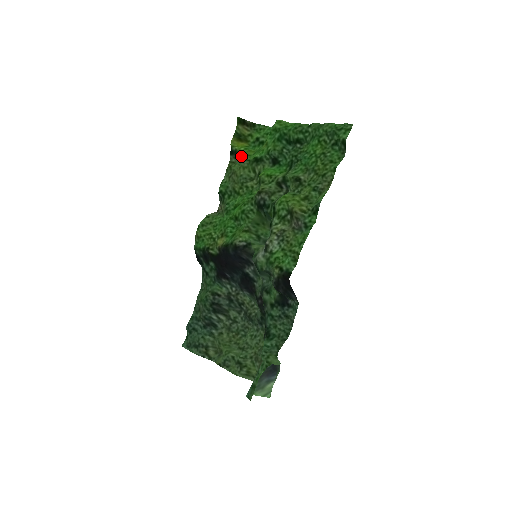
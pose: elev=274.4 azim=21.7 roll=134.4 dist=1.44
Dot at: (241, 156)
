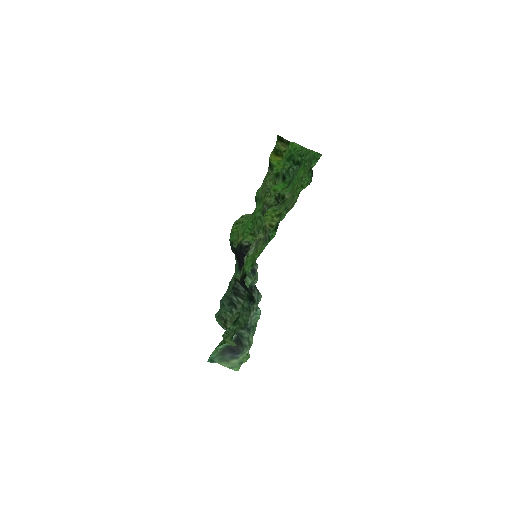
Dot at: (273, 169)
